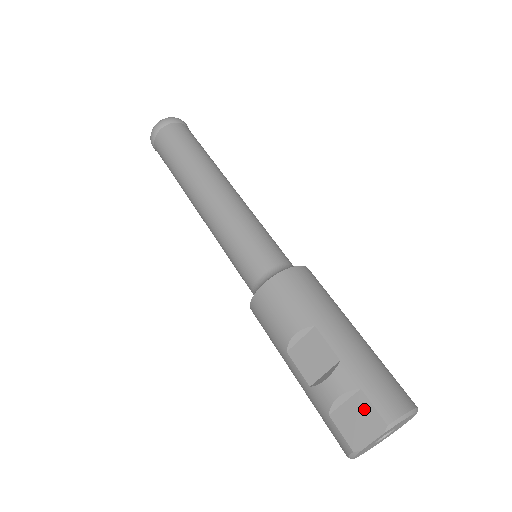
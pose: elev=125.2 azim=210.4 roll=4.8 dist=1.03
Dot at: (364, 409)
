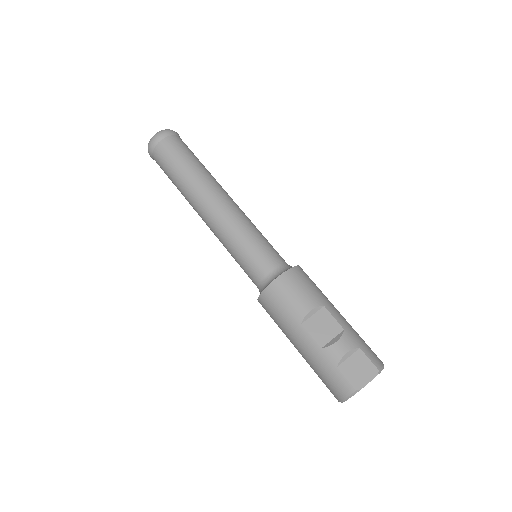
Dot at: (363, 361)
